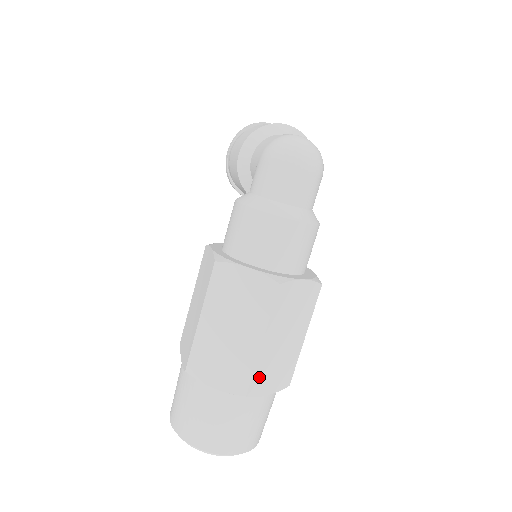
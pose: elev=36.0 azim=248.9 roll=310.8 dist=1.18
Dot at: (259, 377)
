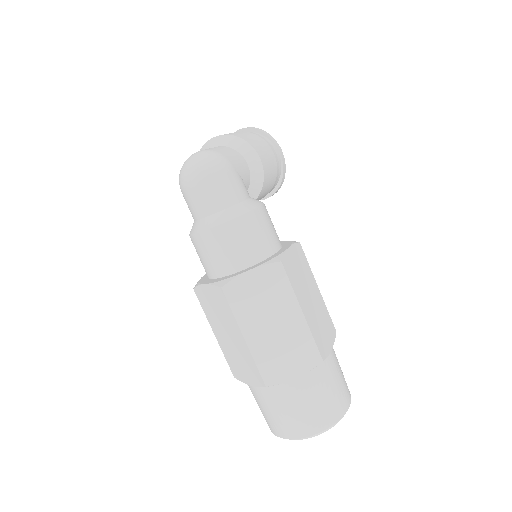
Dot at: (269, 367)
